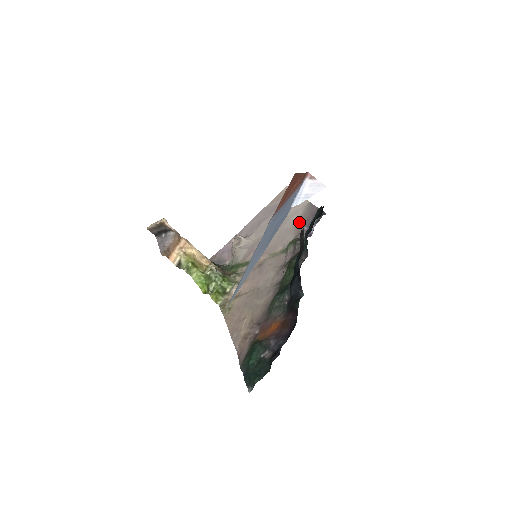
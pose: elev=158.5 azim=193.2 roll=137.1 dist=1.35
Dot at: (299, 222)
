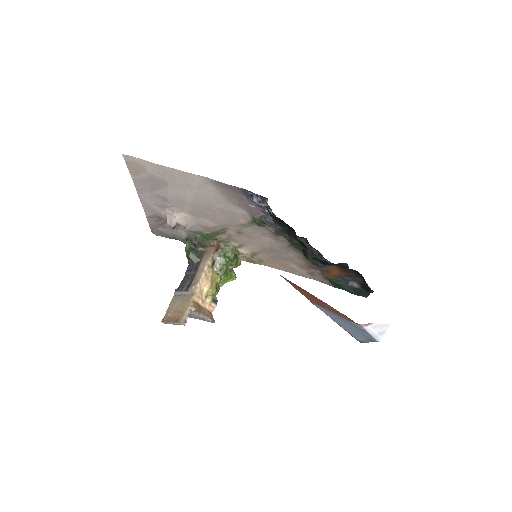
Dot at: (229, 199)
